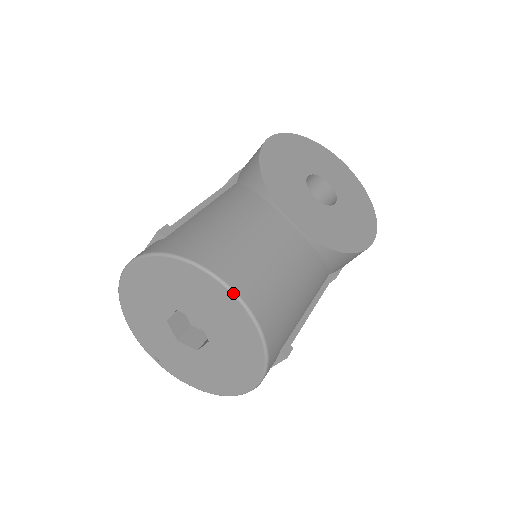
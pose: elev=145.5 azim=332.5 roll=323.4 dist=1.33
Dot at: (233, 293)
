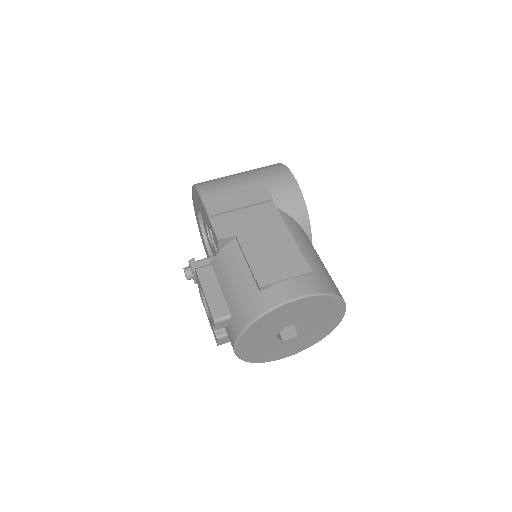
Dot at: occluded
